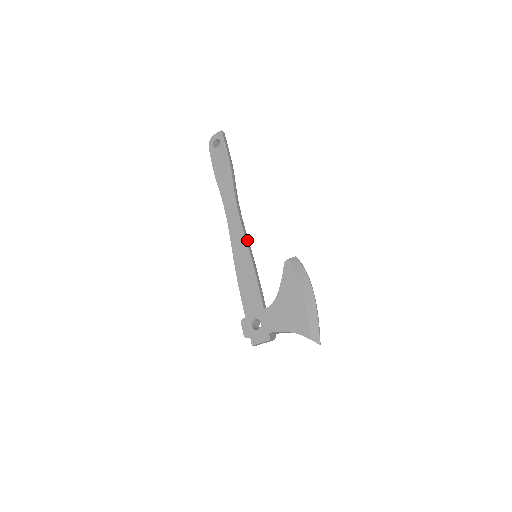
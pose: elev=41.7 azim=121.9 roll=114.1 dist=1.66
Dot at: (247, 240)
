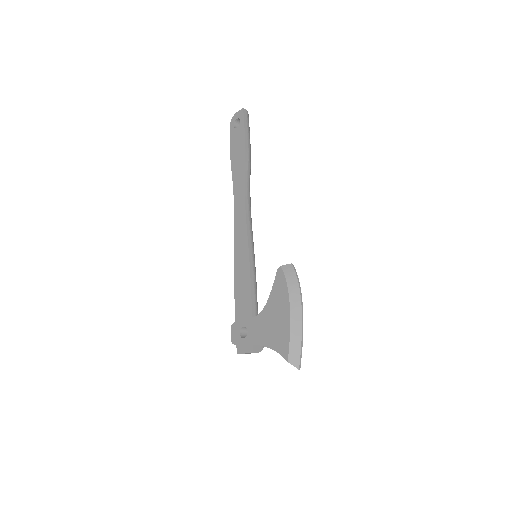
Dot at: (249, 237)
